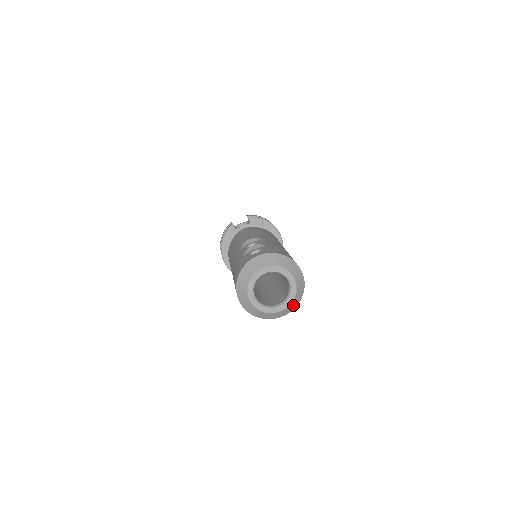
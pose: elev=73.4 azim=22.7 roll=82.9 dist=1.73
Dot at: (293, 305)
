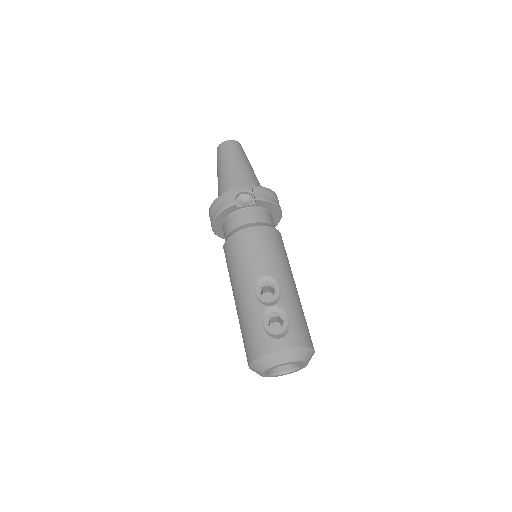
Dot at: occluded
